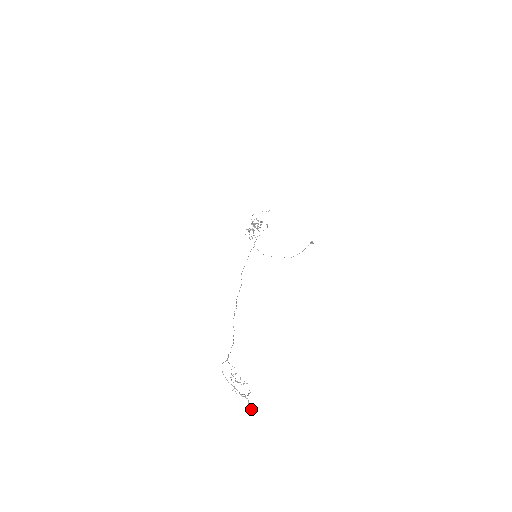
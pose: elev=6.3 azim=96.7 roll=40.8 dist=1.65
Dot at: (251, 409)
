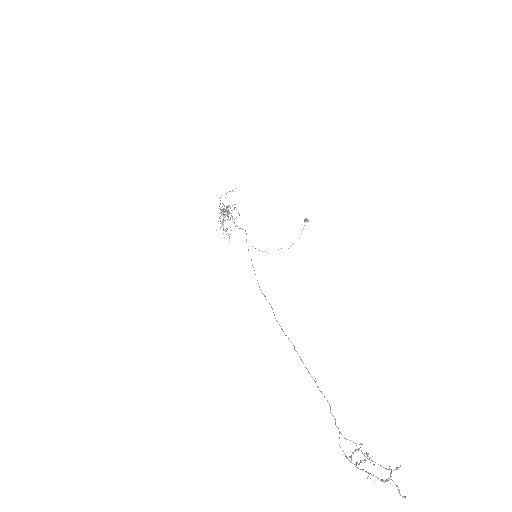
Dot at: (404, 496)
